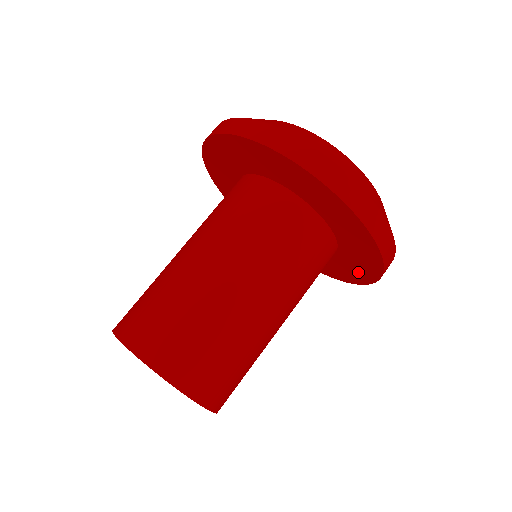
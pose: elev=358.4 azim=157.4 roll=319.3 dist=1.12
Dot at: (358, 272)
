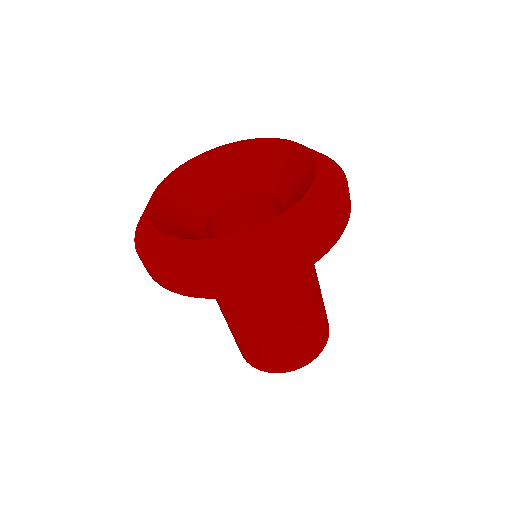
Dot at: occluded
